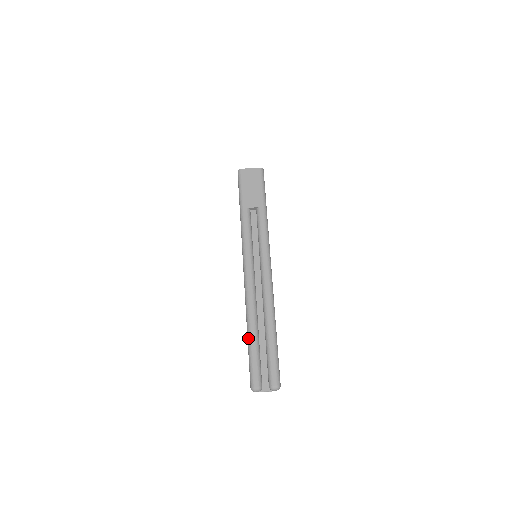
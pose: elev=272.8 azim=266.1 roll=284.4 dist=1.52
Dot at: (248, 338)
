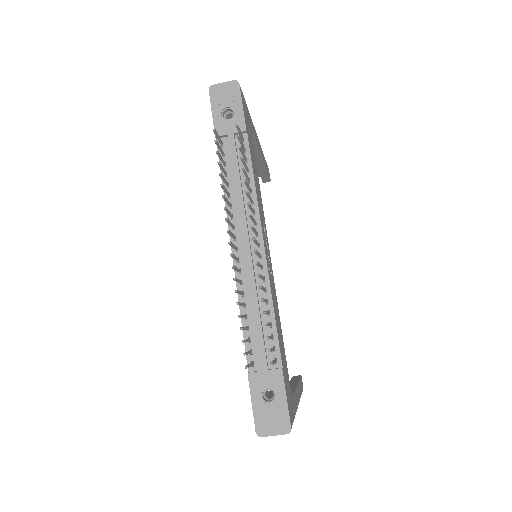
Dot at: occluded
